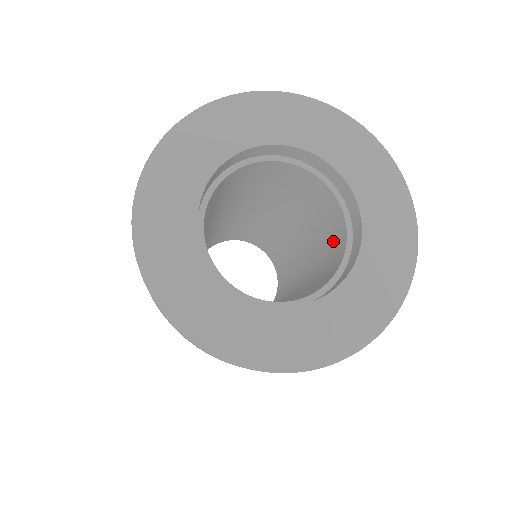
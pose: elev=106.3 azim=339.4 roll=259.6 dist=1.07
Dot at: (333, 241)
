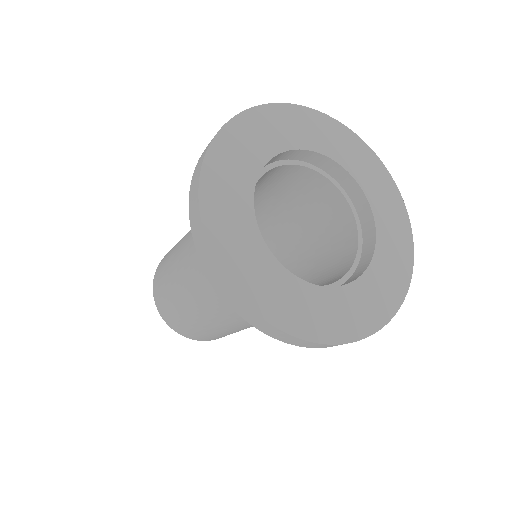
Dot at: (322, 285)
